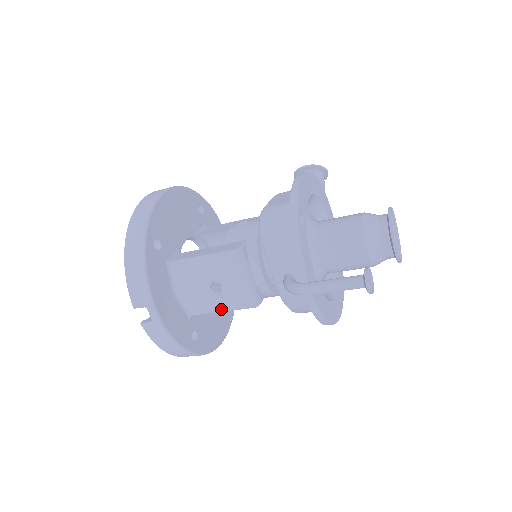
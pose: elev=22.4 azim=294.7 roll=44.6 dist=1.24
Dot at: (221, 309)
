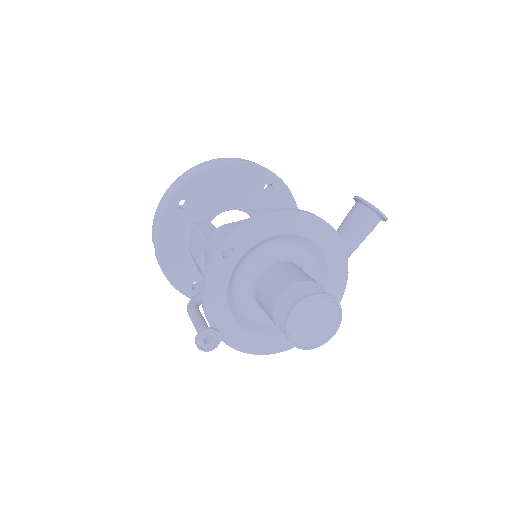
Dot at: occluded
